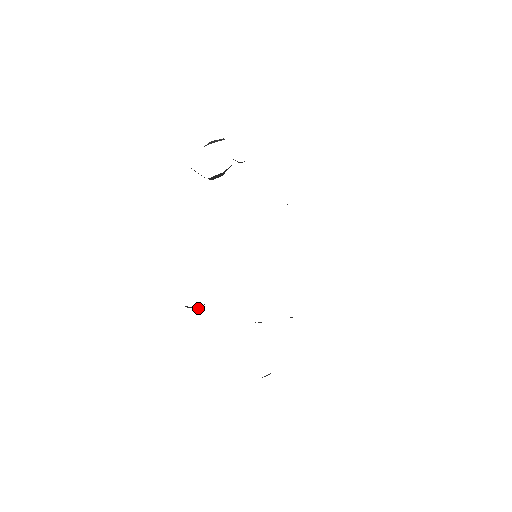
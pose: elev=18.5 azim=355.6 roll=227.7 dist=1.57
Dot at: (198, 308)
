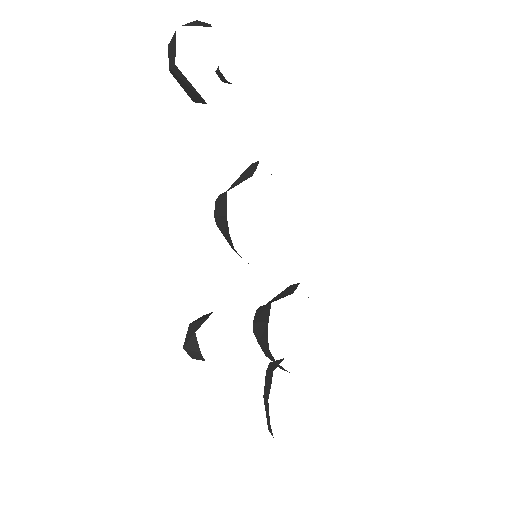
Dot at: occluded
